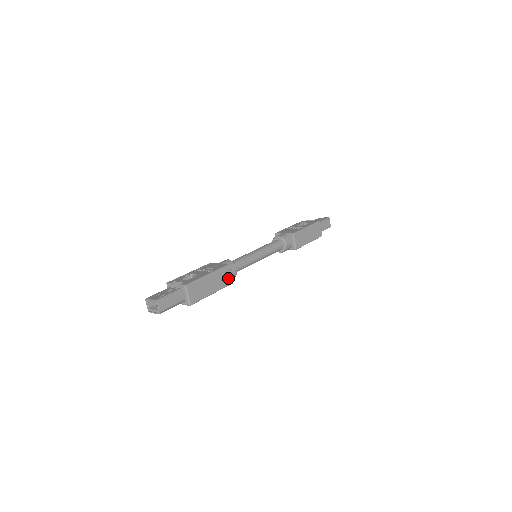
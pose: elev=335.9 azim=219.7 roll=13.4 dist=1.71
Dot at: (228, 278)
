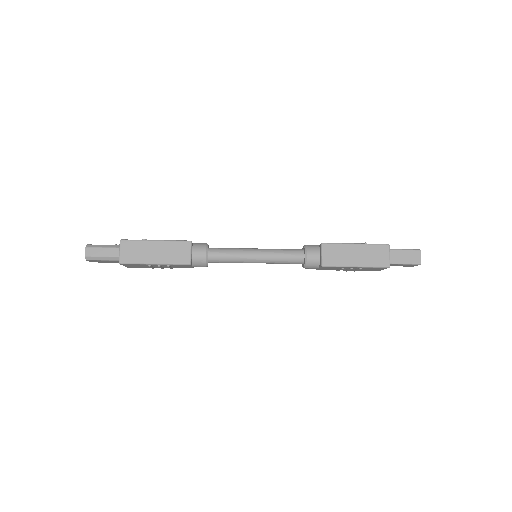
Dot at: (184, 256)
